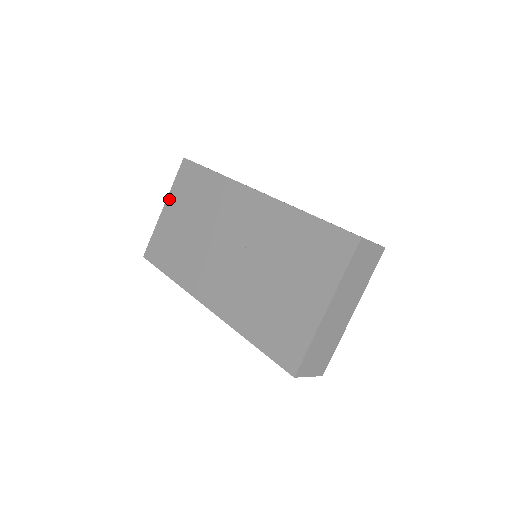
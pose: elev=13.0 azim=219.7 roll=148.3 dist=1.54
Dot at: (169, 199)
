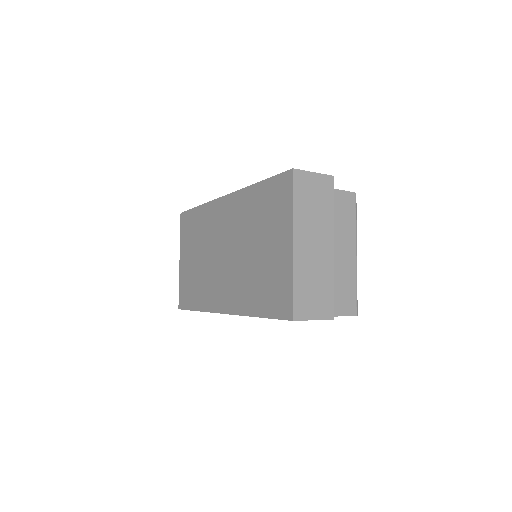
Dot at: (181, 251)
